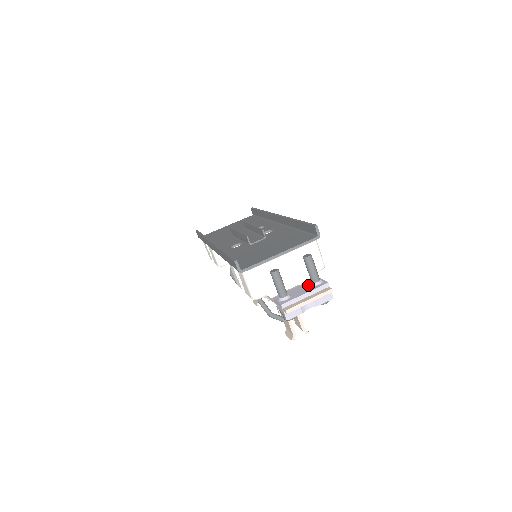
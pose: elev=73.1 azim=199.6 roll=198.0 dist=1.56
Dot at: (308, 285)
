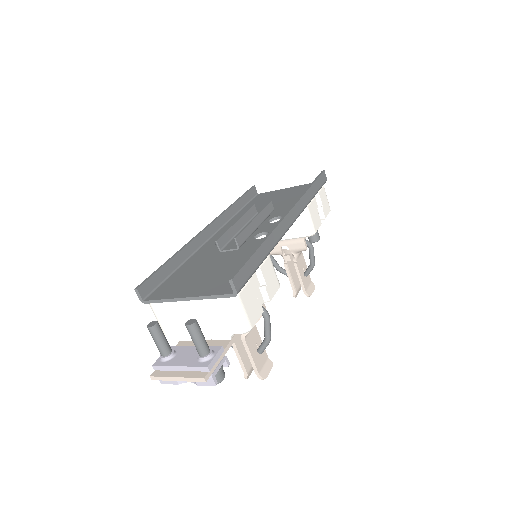
Dot at: occluded
